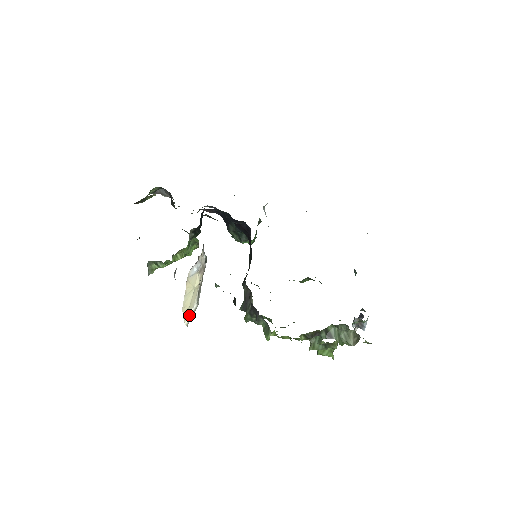
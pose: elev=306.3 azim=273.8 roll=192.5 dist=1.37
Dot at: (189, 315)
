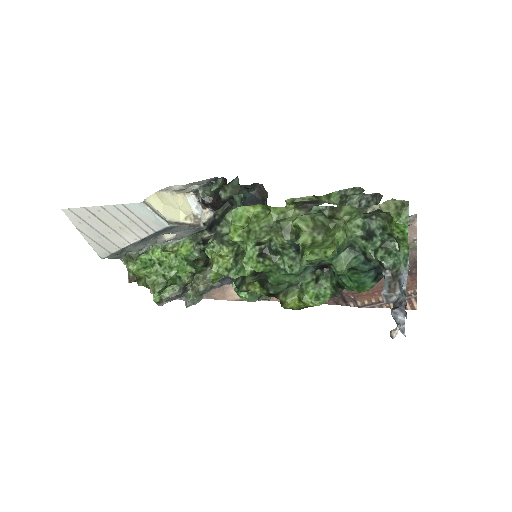
Dot at: (153, 208)
